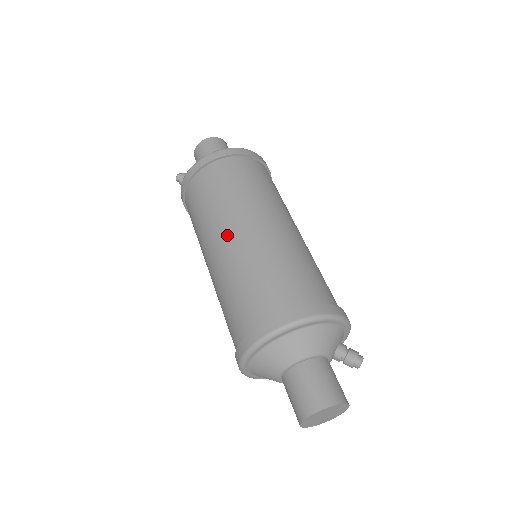
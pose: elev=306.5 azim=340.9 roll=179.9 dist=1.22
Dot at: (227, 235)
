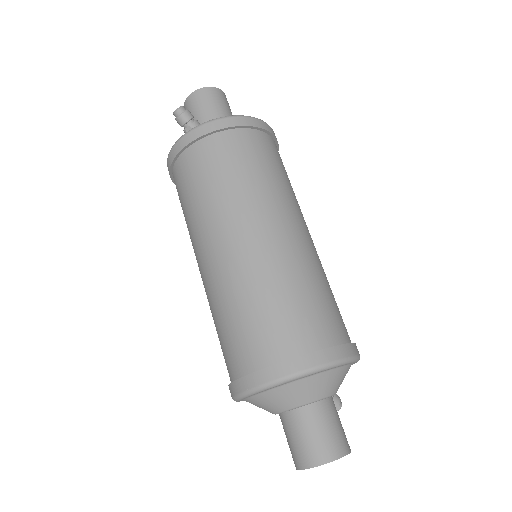
Dot at: (276, 226)
